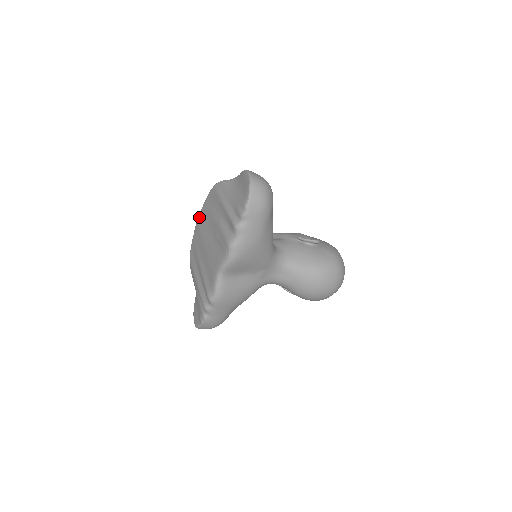
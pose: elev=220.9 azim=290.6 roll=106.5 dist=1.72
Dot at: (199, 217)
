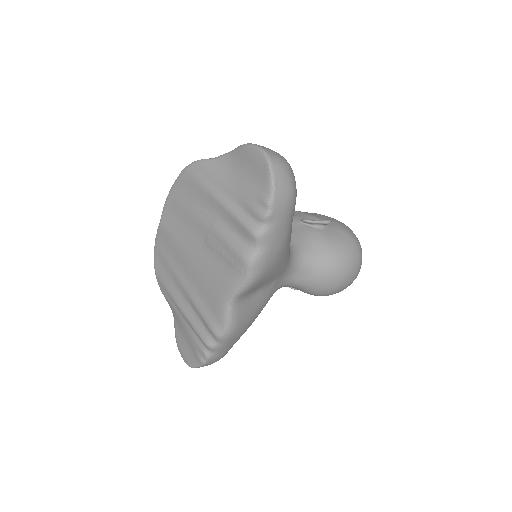
Dot at: (163, 214)
